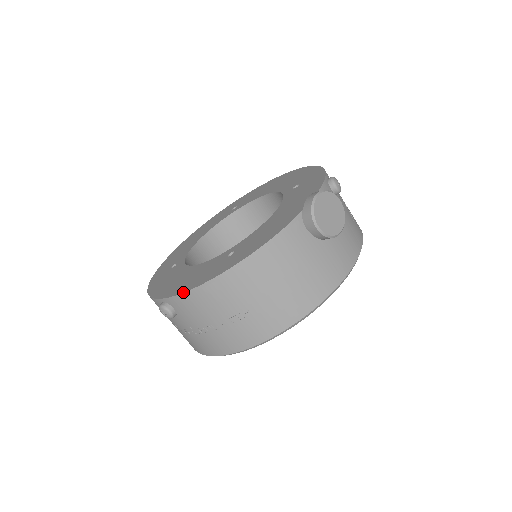
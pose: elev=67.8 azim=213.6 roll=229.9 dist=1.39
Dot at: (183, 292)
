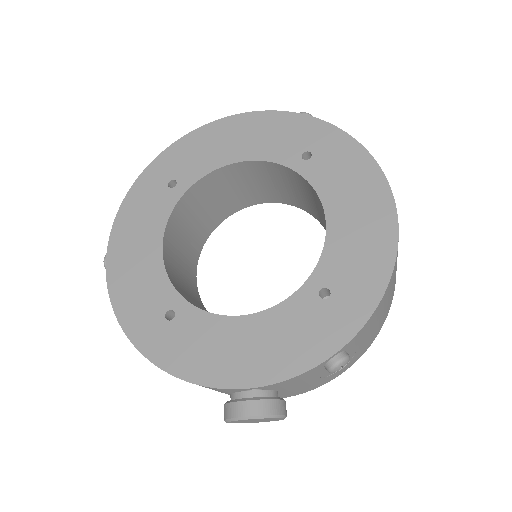
Dot at: (109, 297)
